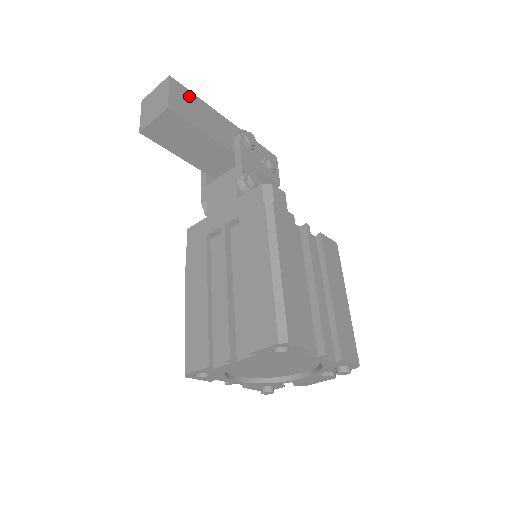
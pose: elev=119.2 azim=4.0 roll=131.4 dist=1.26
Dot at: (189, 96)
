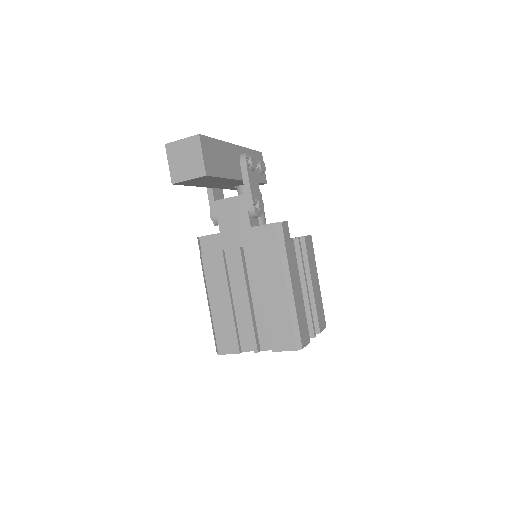
Dot at: (212, 145)
